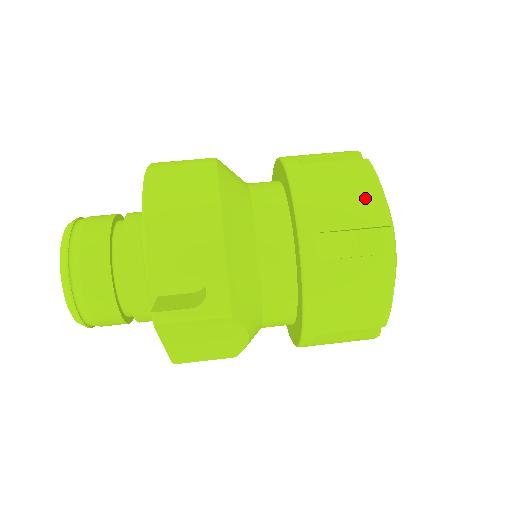
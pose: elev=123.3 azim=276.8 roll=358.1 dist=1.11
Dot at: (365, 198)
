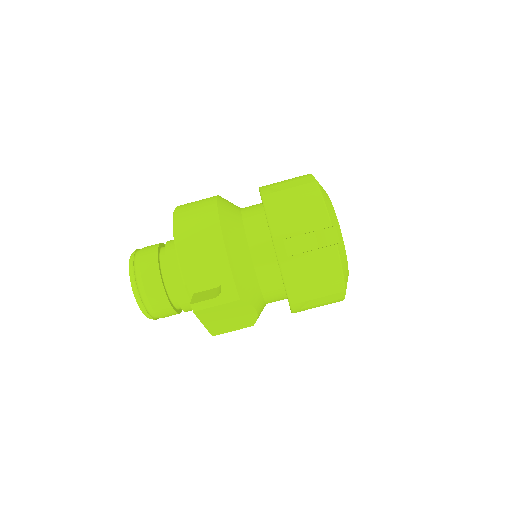
Dot at: (313, 211)
